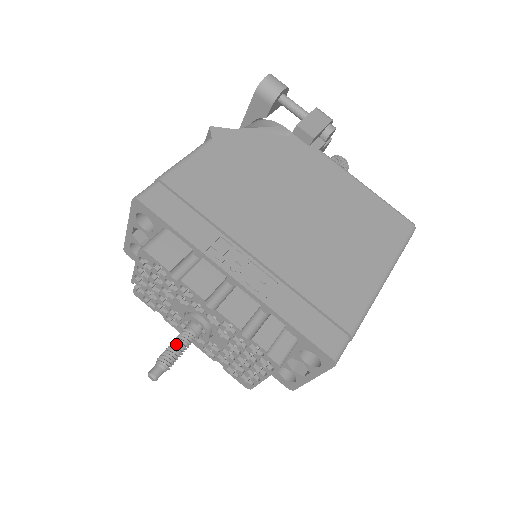
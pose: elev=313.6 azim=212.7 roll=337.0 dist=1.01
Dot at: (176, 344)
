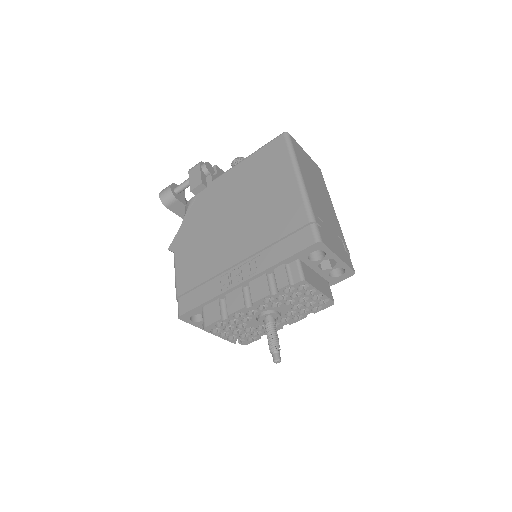
Dot at: (268, 337)
